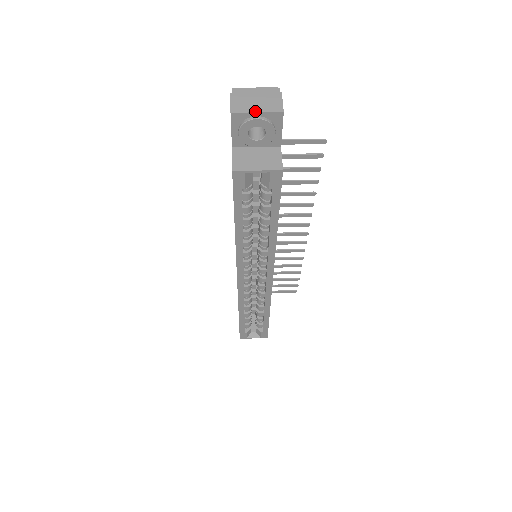
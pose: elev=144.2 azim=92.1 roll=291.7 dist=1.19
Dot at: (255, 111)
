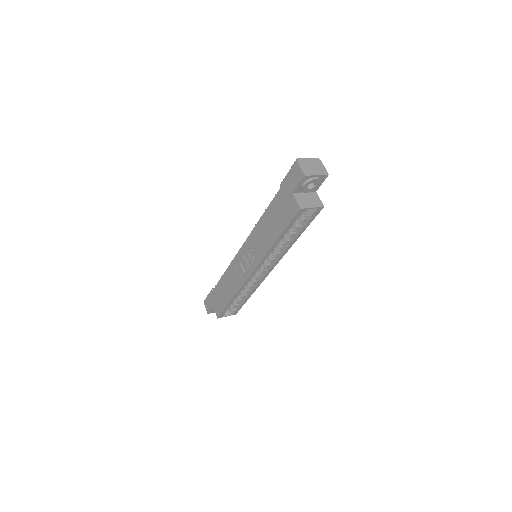
Dot at: (316, 174)
